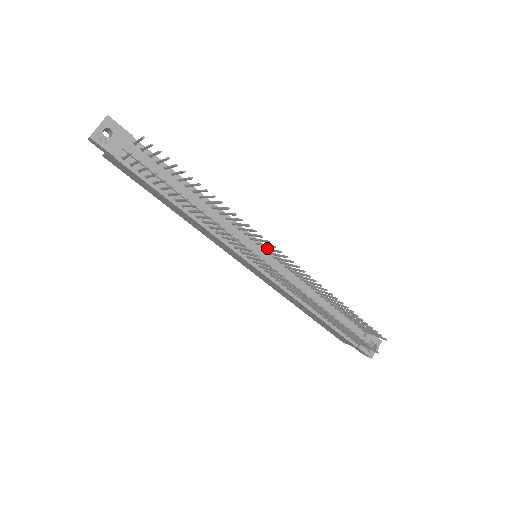
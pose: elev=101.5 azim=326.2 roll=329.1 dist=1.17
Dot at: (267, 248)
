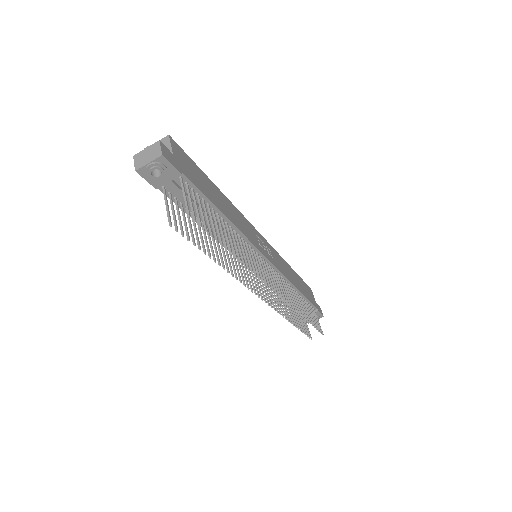
Dot at: (266, 268)
